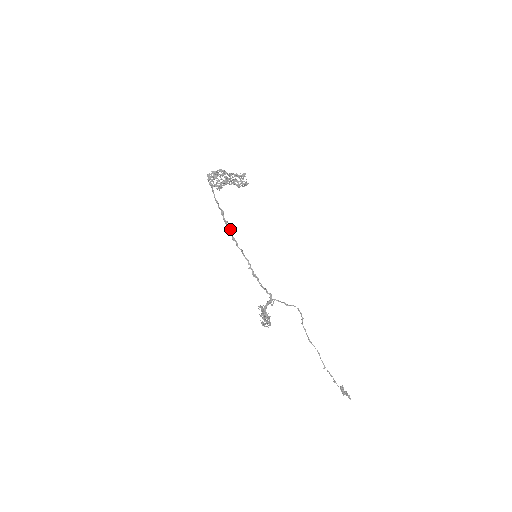
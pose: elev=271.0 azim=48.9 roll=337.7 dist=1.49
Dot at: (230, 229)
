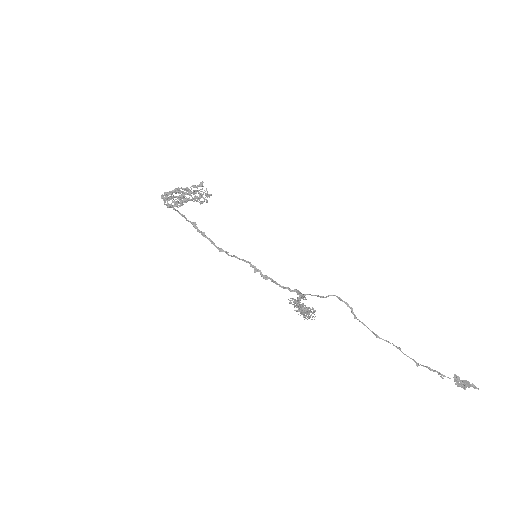
Dot at: (211, 240)
